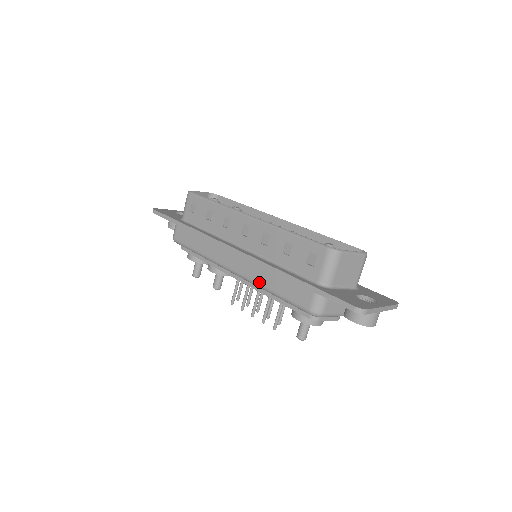
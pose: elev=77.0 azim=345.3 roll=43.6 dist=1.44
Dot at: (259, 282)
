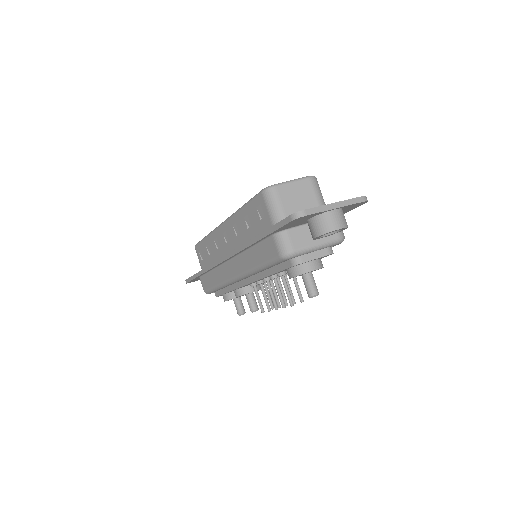
Dot at: (248, 268)
